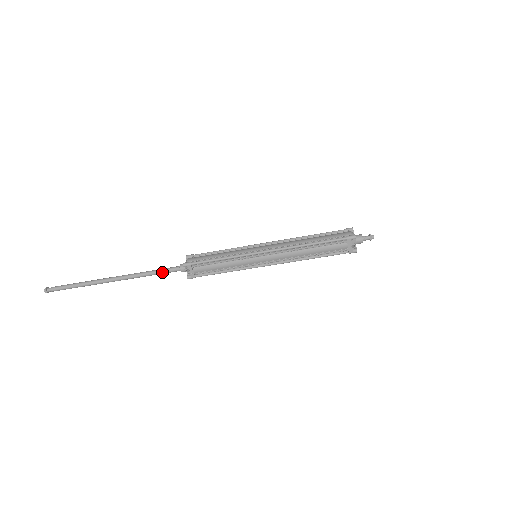
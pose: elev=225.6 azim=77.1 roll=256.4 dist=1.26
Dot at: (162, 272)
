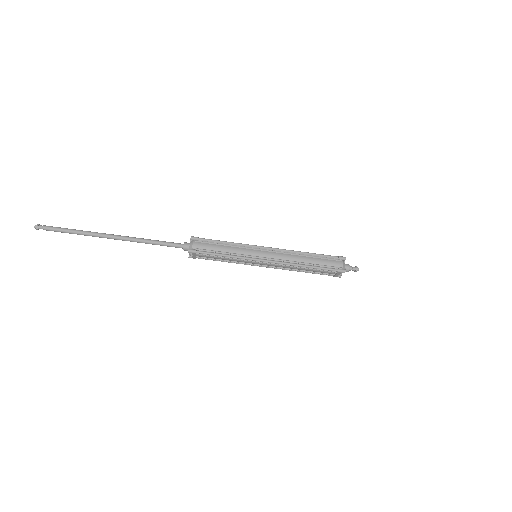
Dot at: occluded
